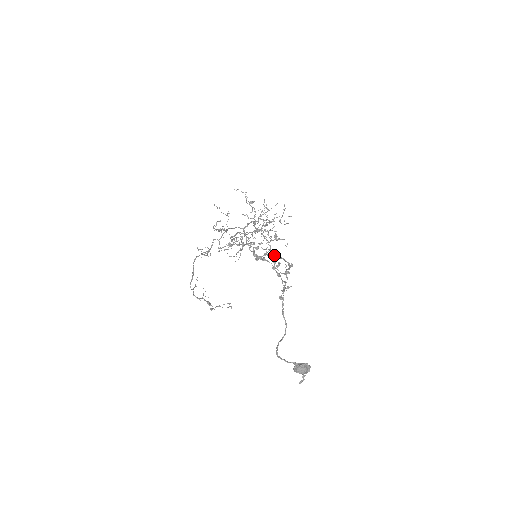
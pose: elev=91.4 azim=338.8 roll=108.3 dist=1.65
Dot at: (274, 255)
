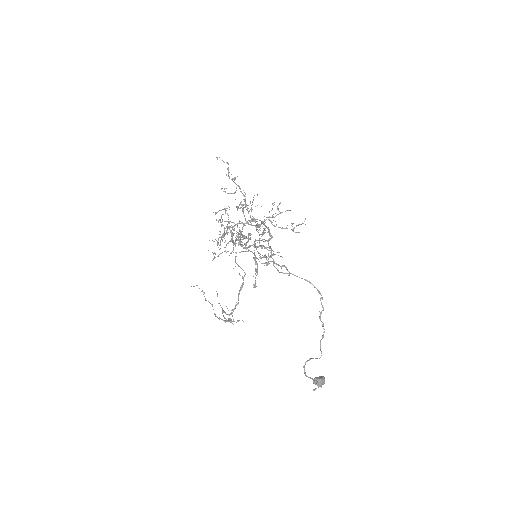
Dot at: (242, 234)
